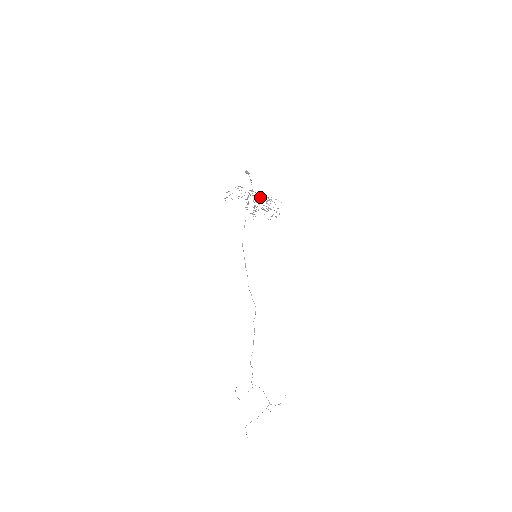
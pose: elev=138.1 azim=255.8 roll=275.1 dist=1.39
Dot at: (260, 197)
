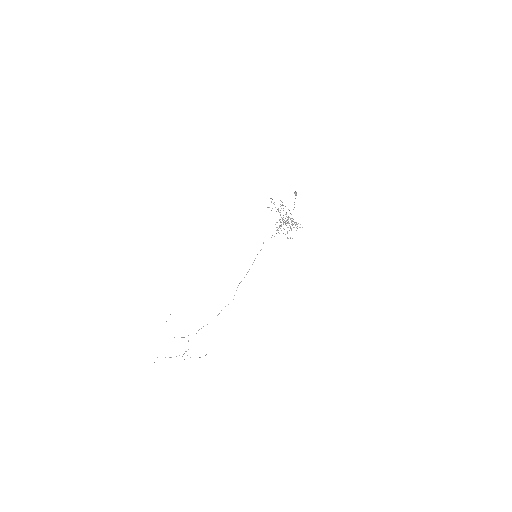
Dot at: occluded
